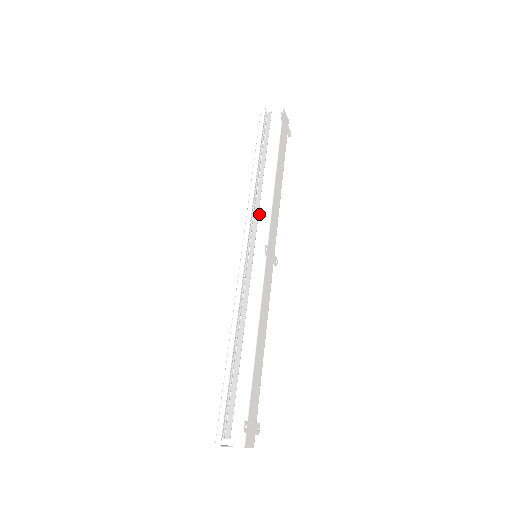
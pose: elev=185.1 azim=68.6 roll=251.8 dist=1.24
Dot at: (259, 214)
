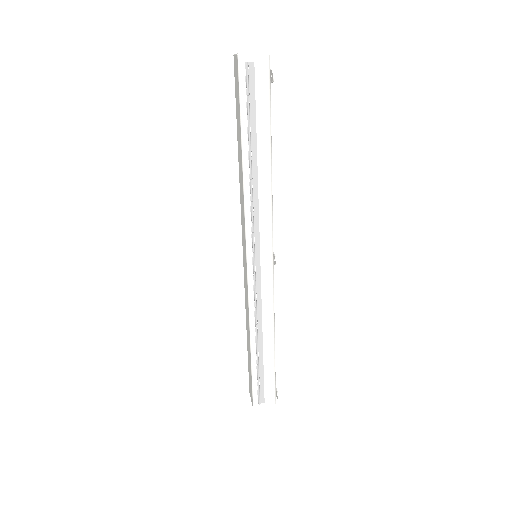
Dot at: (260, 219)
